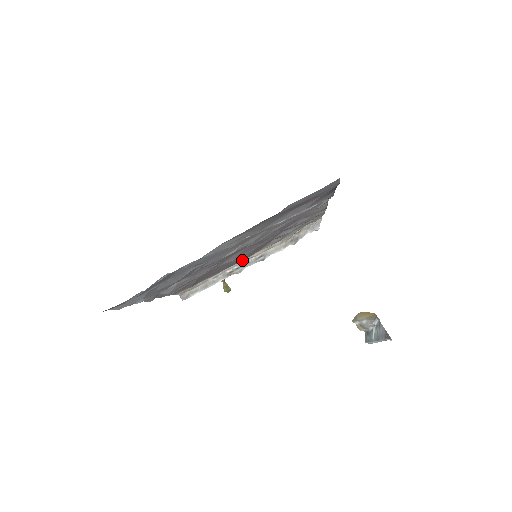
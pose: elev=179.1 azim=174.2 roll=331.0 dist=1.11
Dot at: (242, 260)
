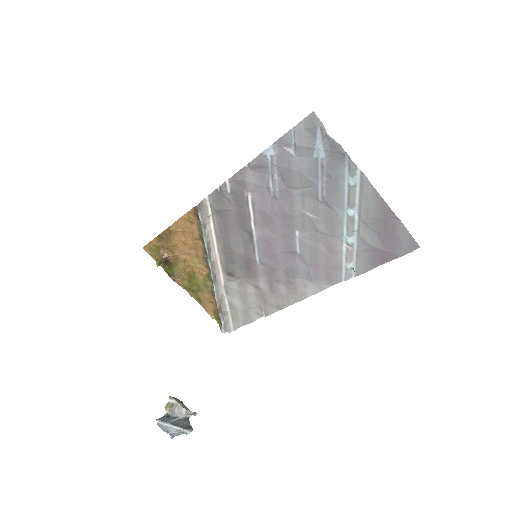
Dot at: (217, 258)
